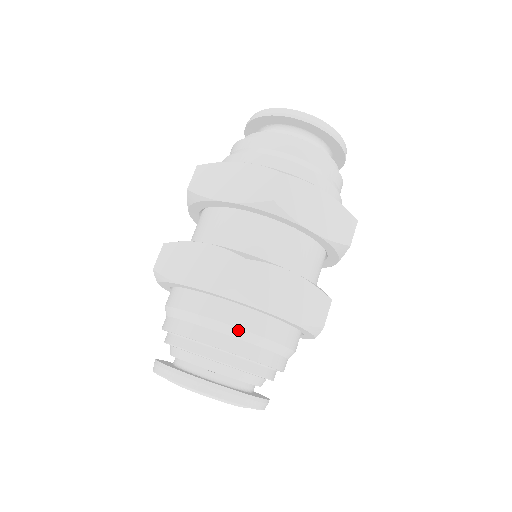
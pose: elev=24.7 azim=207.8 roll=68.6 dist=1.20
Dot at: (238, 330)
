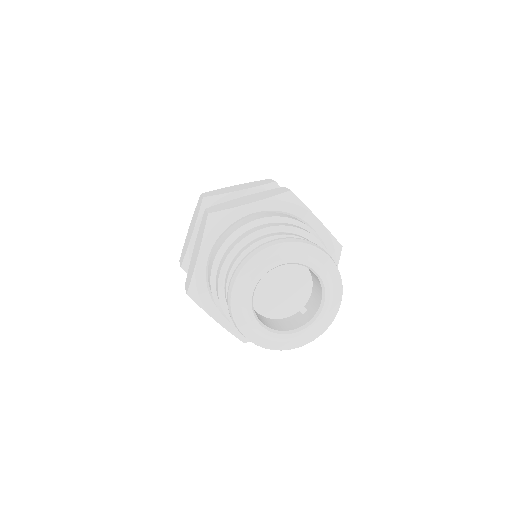
Dot at: (239, 230)
